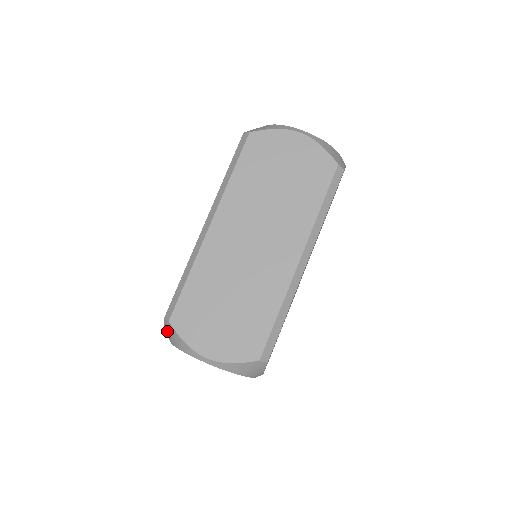
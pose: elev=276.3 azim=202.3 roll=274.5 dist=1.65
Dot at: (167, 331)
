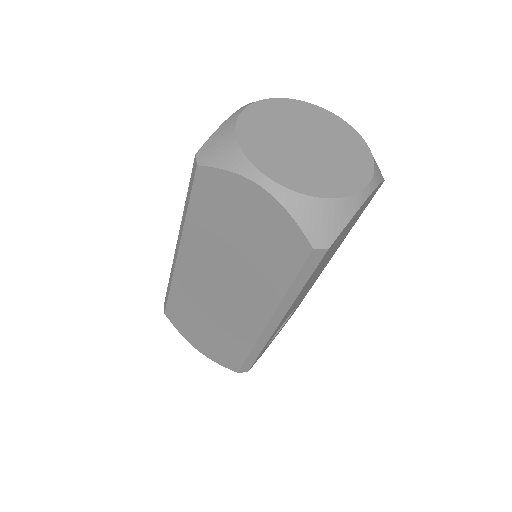
Dot at: occluded
